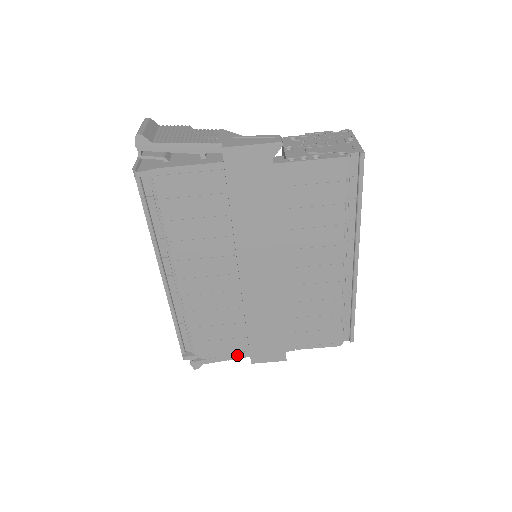
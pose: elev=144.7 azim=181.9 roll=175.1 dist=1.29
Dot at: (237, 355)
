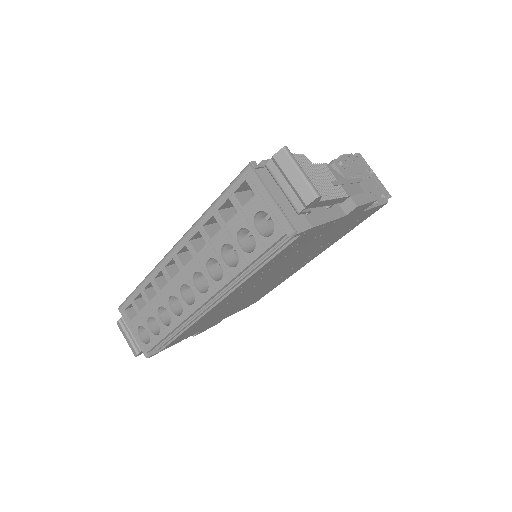
Dot at: occluded
